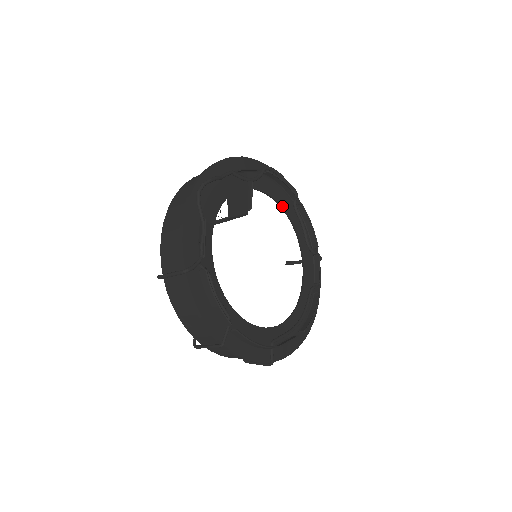
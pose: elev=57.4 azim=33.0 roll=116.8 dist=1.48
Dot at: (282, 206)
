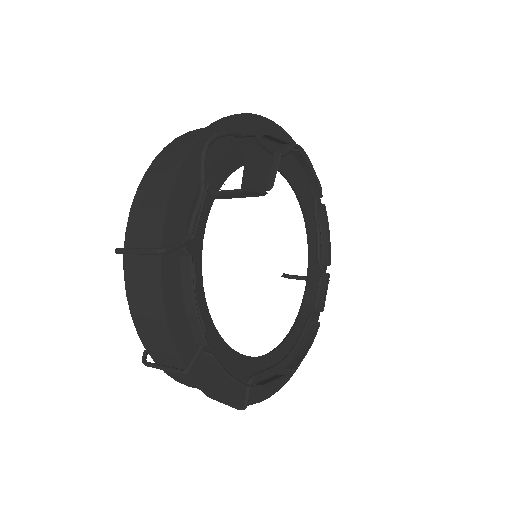
Dot at: (301, 201)
